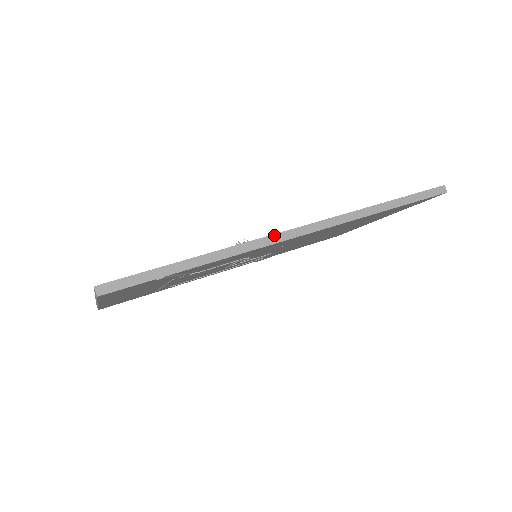
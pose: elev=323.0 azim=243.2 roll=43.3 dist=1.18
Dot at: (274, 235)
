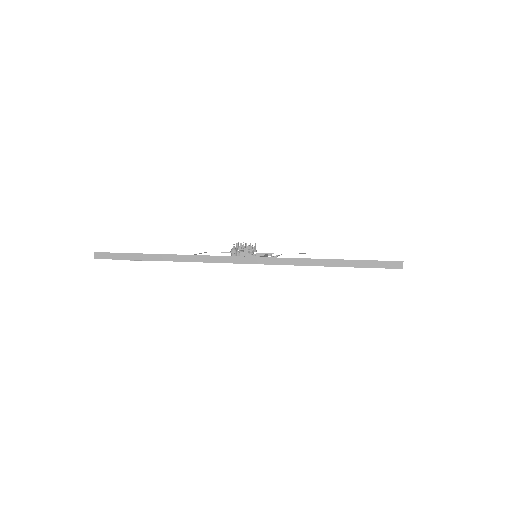
Dot at: (218, 256)
